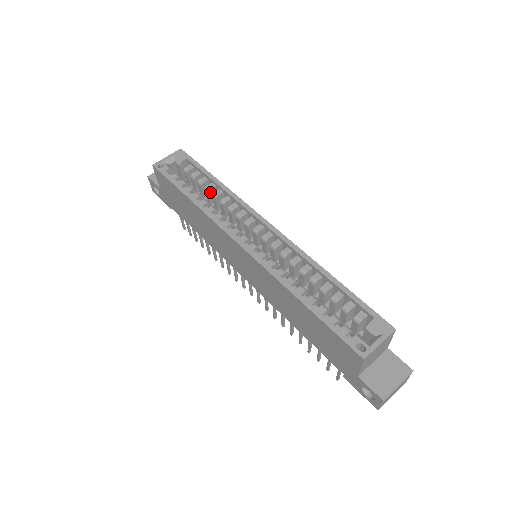
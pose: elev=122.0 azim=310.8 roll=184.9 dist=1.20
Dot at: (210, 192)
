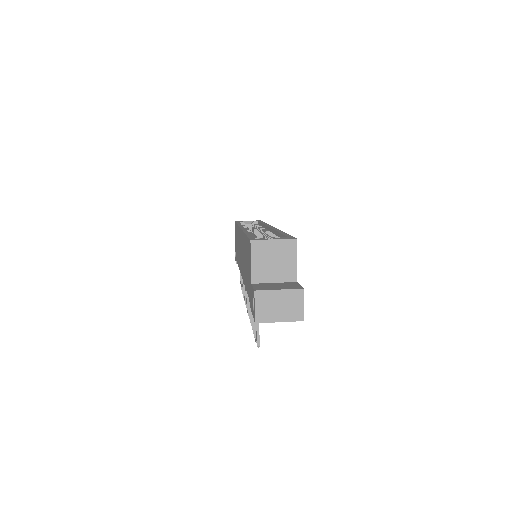
Dot at: occluded
